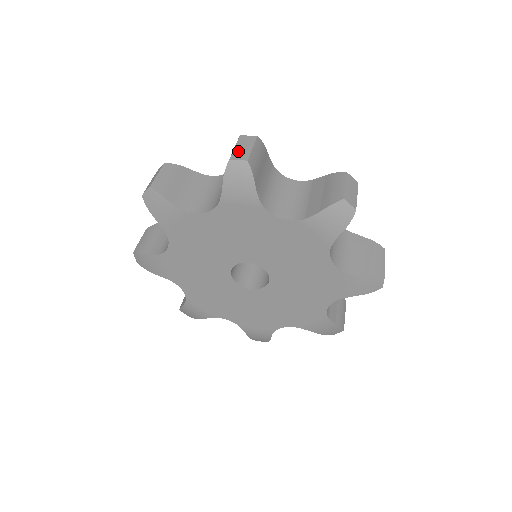
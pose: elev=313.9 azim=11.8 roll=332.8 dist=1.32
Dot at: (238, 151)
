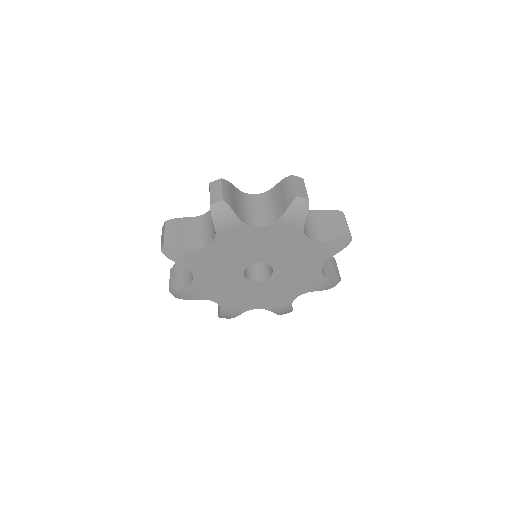
Dot at: (299, 190)
